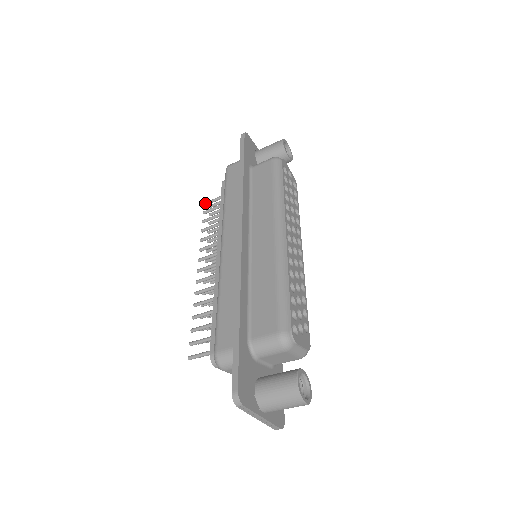
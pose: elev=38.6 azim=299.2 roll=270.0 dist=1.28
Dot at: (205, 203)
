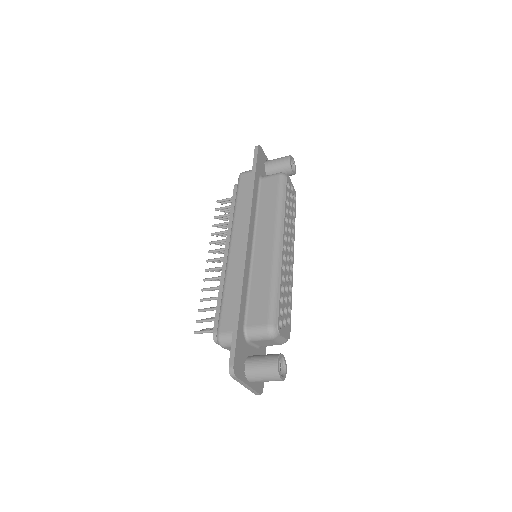
Dot at: (218, 201)
